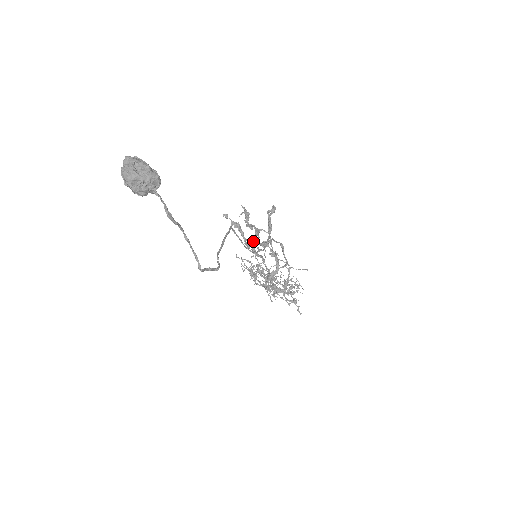
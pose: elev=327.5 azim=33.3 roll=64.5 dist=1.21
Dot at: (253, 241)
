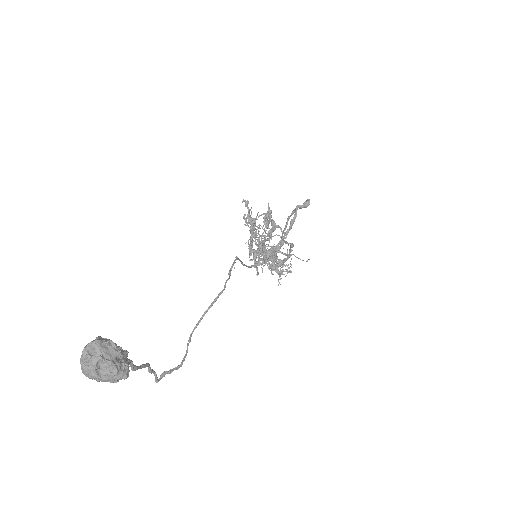
Dot at: (260, 247)
